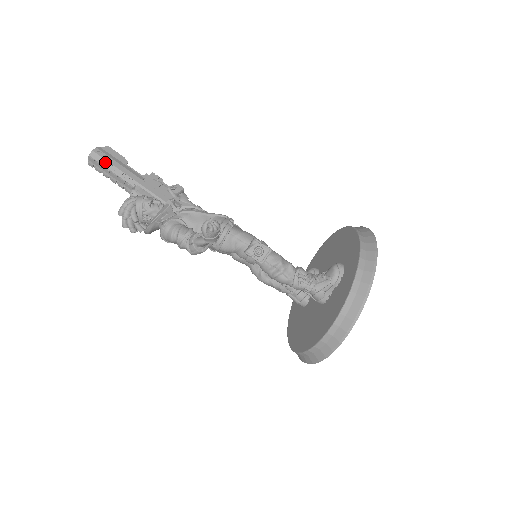
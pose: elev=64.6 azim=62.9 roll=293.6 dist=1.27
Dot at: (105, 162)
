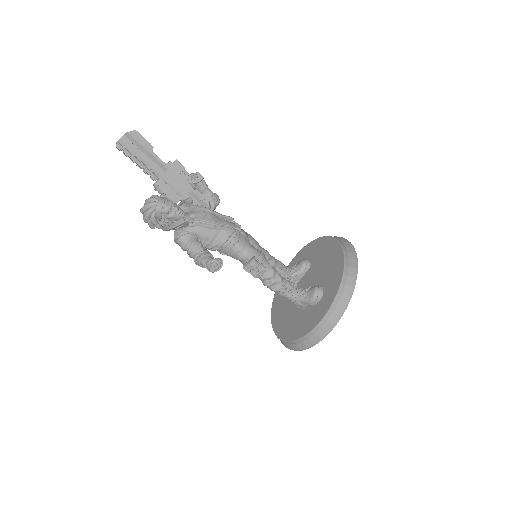
Dot at: (131, 152)
